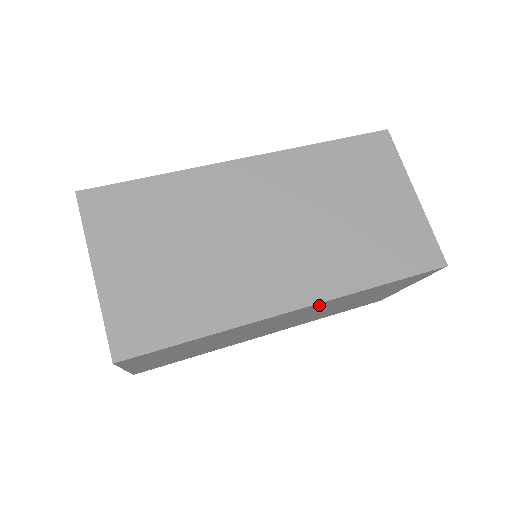
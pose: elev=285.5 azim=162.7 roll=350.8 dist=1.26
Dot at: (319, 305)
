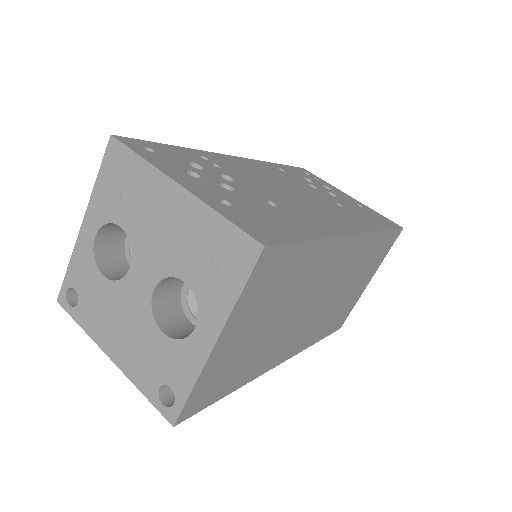
Dot at: occluded
